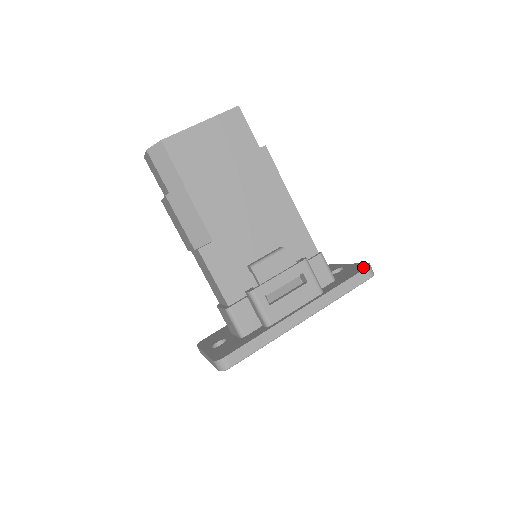
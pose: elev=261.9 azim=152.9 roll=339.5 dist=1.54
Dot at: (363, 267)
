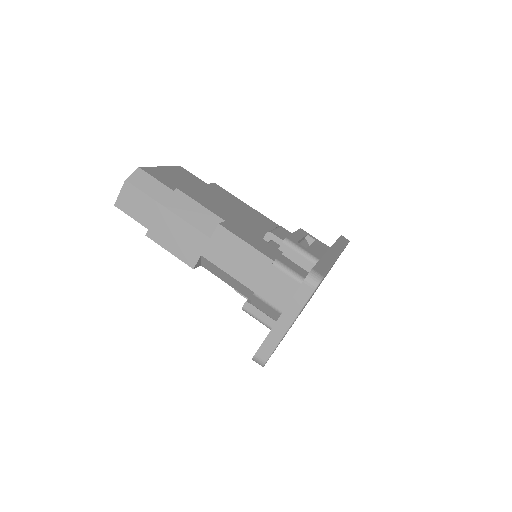
Dot at: occluded
